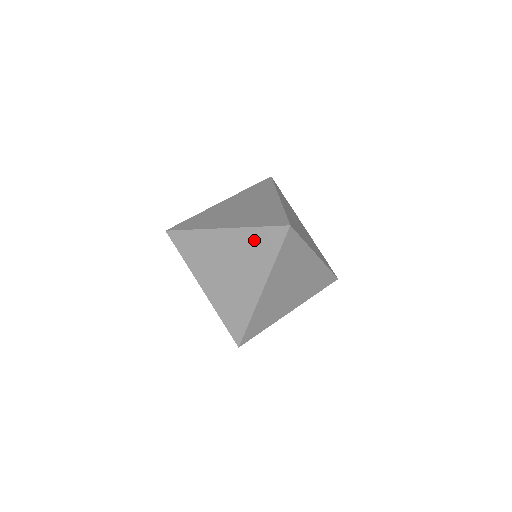
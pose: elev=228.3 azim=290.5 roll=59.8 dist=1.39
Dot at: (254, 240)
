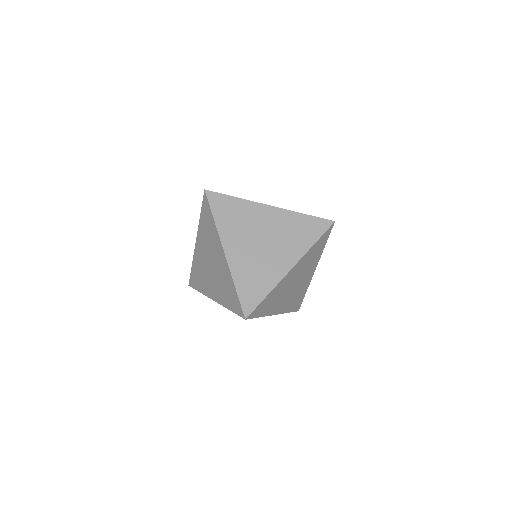
Dot at: occluded
